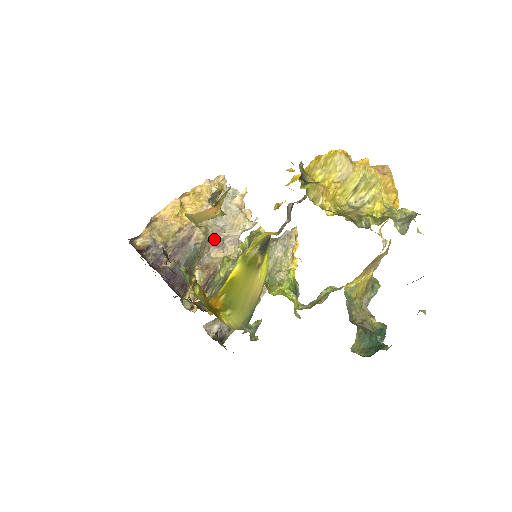
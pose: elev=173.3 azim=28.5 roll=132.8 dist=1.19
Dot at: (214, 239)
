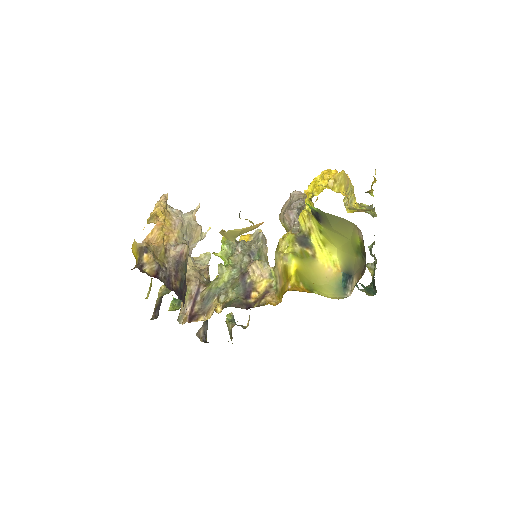
Dot at: occluded
